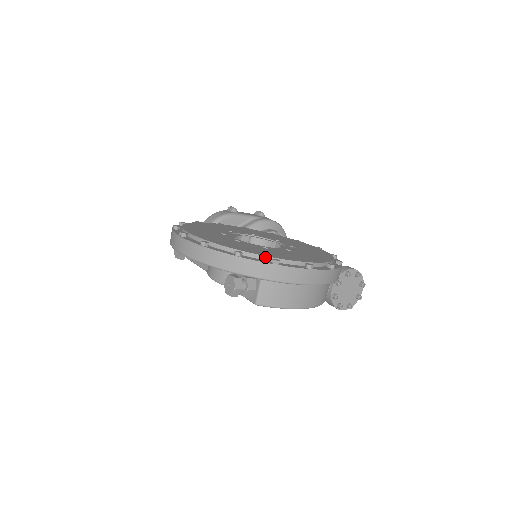
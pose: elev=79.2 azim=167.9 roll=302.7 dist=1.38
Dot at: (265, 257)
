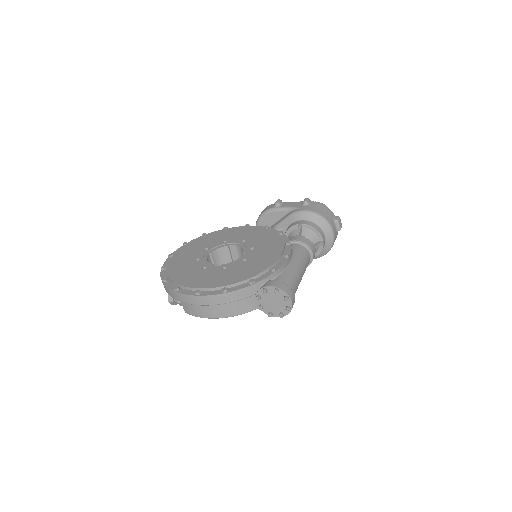
Dot at: (176, 284)
